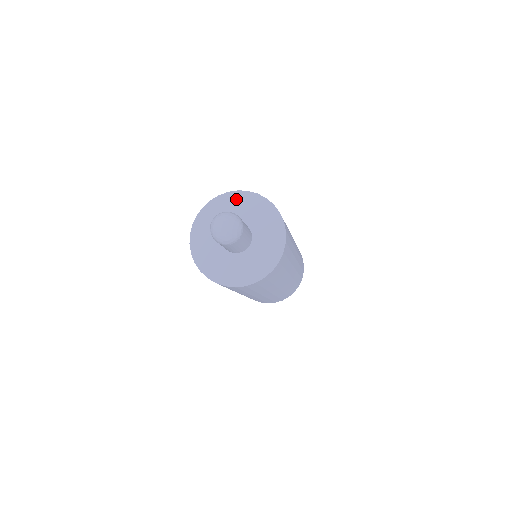
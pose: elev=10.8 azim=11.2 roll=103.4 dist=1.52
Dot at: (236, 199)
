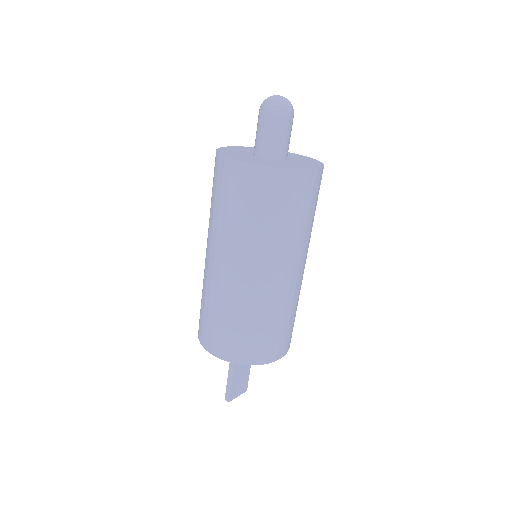
Dot at: occluded
